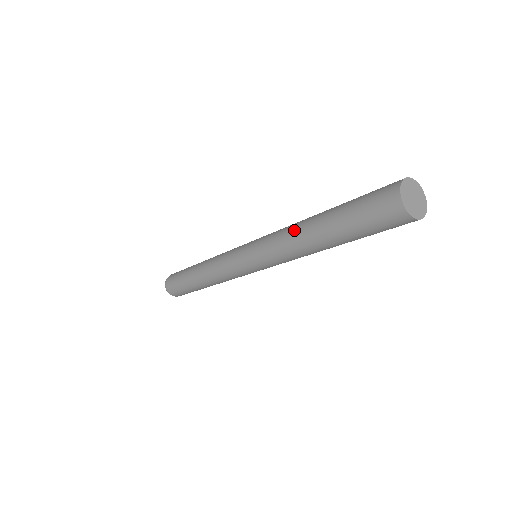
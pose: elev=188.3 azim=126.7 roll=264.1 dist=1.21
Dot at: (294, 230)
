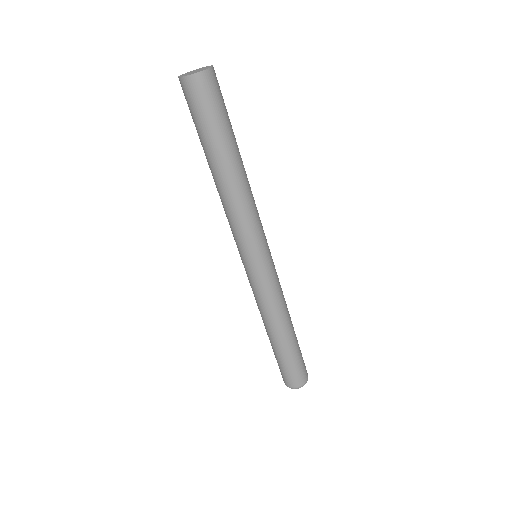
Dot at: occluded
